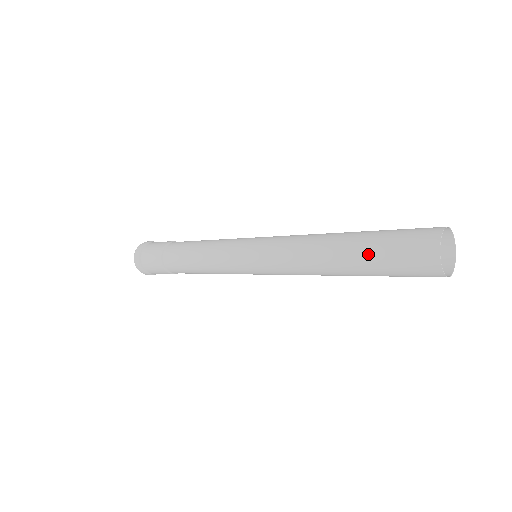
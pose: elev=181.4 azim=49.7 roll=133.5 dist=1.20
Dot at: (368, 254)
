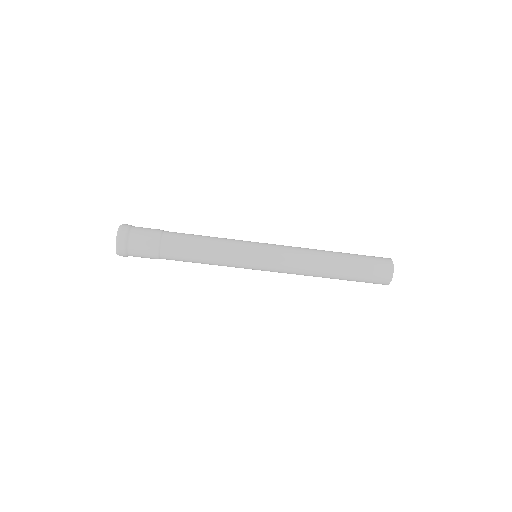
Dot at: occluded
